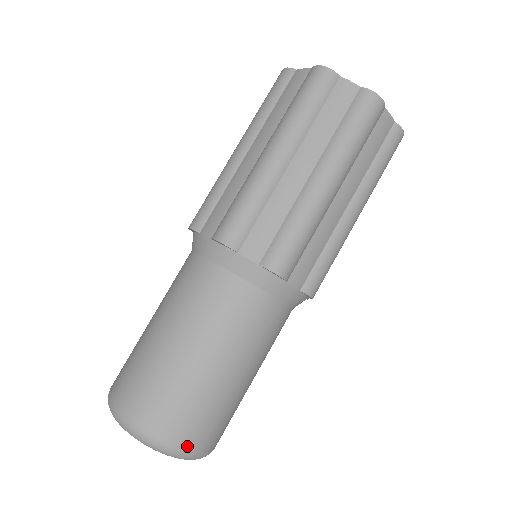
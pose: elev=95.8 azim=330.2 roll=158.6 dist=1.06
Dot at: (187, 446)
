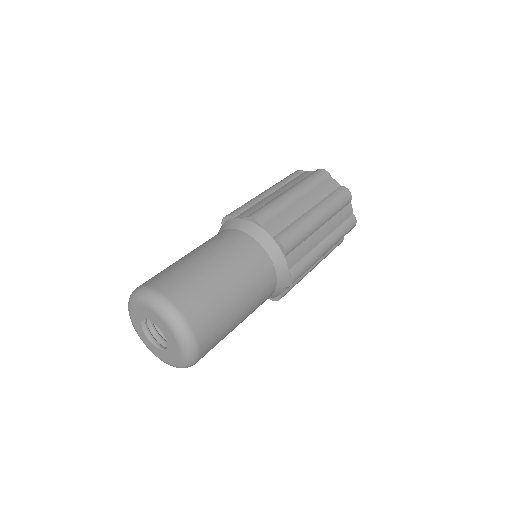
Dot at: (194, 328)
